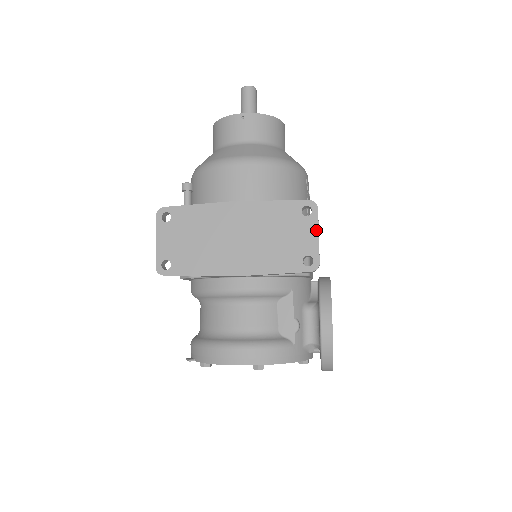
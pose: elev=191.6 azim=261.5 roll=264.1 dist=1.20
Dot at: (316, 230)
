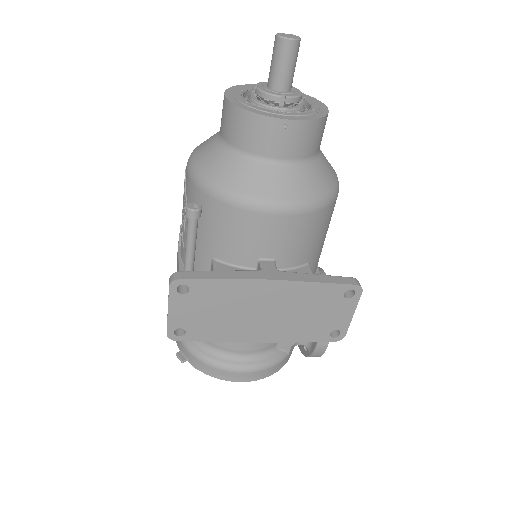
Dot at: (353, 311)
